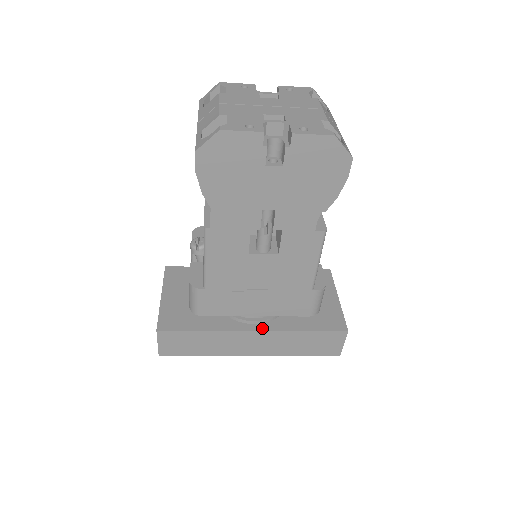
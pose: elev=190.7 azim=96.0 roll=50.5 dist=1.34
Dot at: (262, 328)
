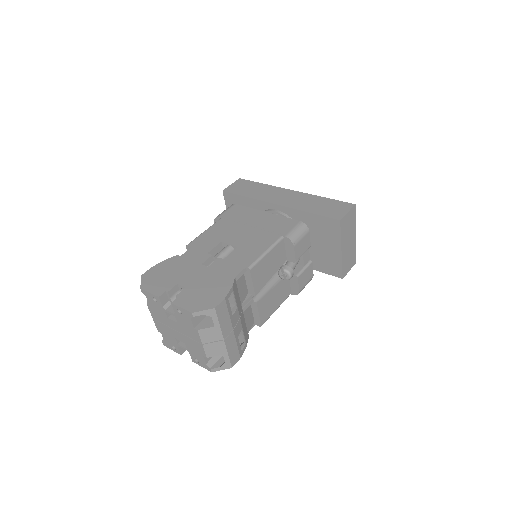
Dot at: occluded
